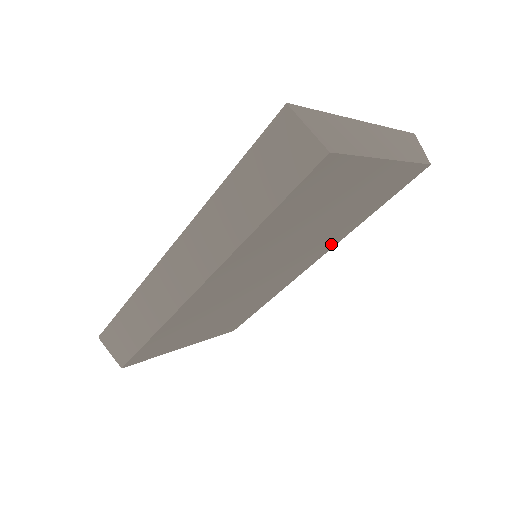
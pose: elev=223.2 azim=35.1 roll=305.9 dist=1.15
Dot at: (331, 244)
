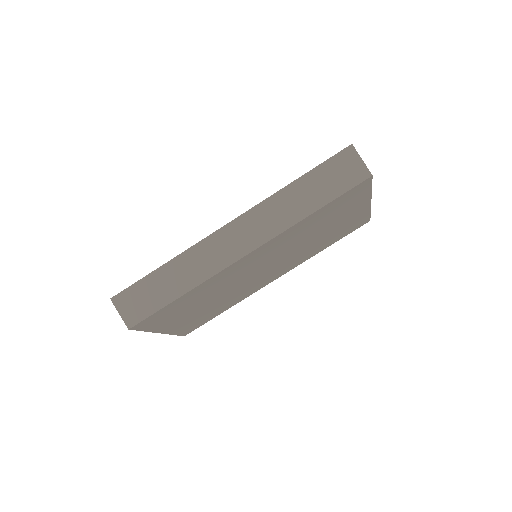
Dot at: (297, 263)
